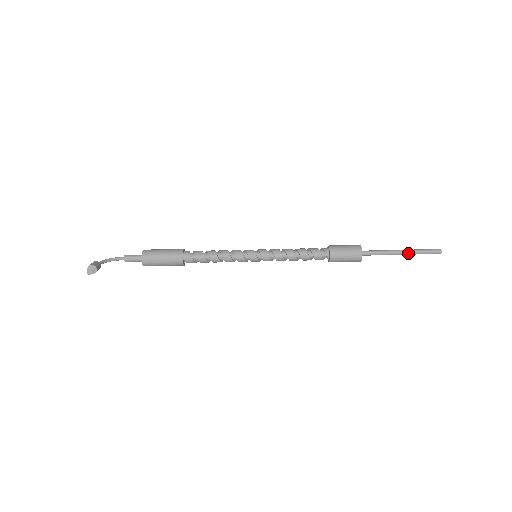
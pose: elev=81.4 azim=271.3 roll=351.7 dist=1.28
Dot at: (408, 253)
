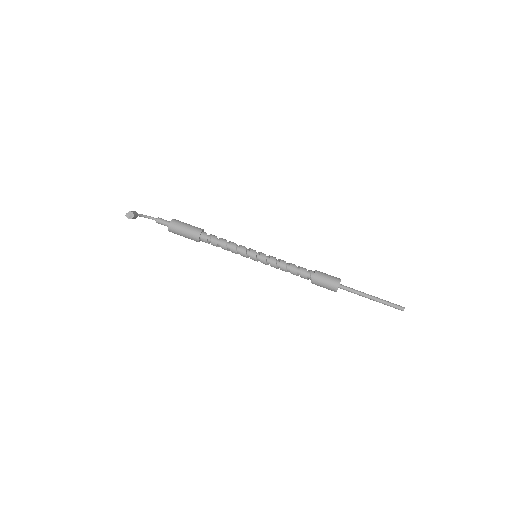
Dot at: (377, 300)
